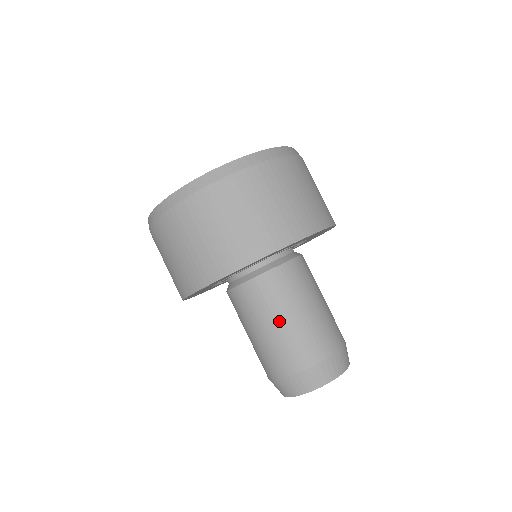
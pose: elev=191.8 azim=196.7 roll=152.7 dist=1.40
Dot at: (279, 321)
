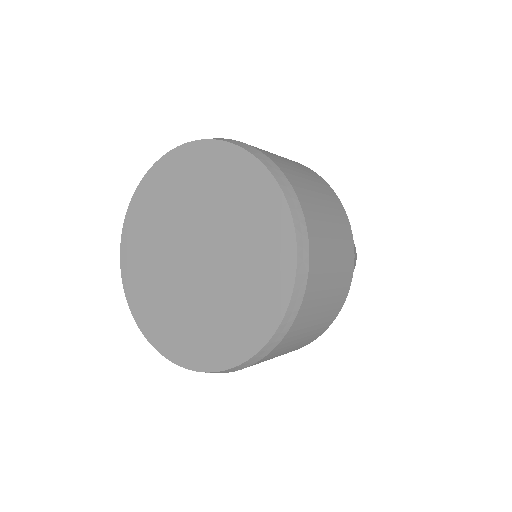
Dot at: occluded
